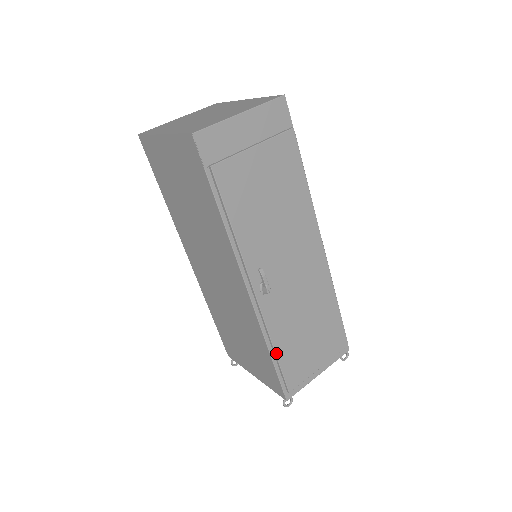
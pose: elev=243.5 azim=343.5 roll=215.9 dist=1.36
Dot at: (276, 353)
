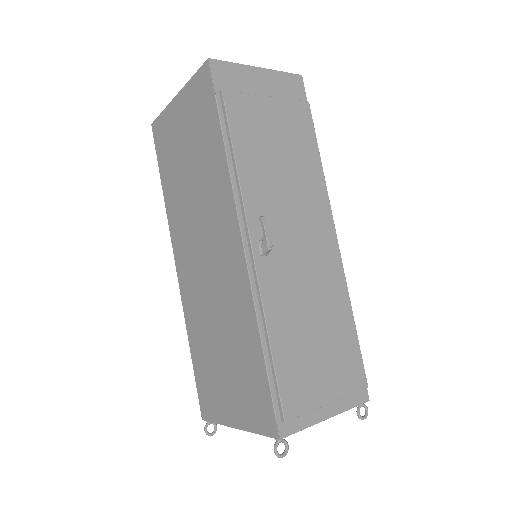
Dot at: (271, 346)
